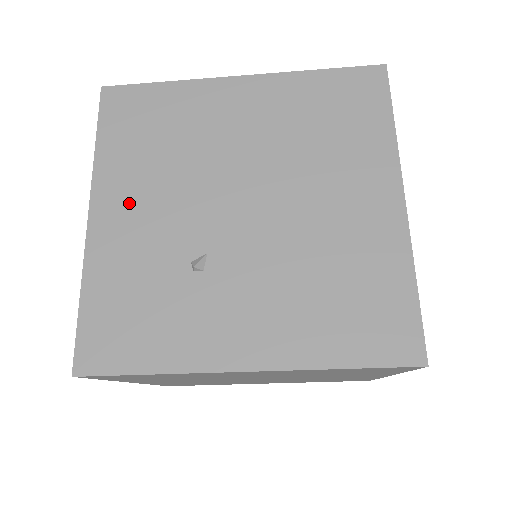
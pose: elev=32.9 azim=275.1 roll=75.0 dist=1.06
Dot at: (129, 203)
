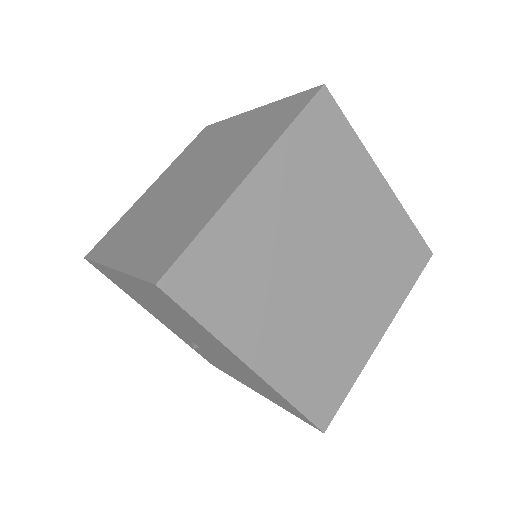
Dot at: occluded
